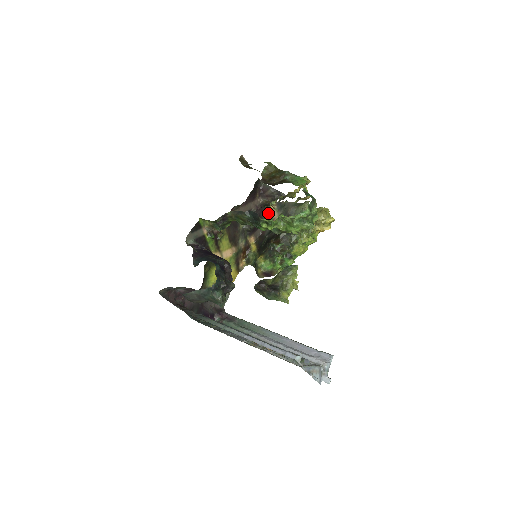
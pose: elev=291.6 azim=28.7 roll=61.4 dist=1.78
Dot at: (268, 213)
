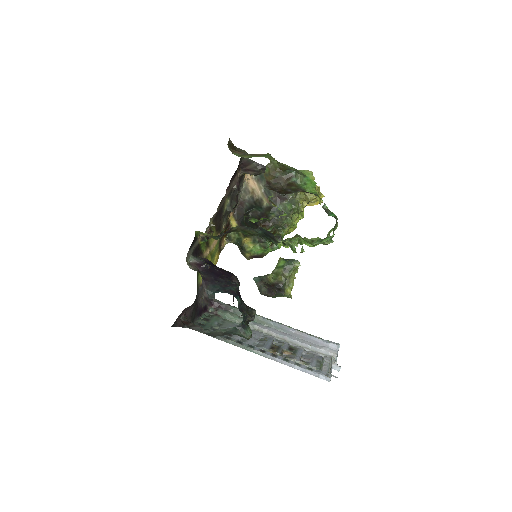
Dot at: (244, 180)
